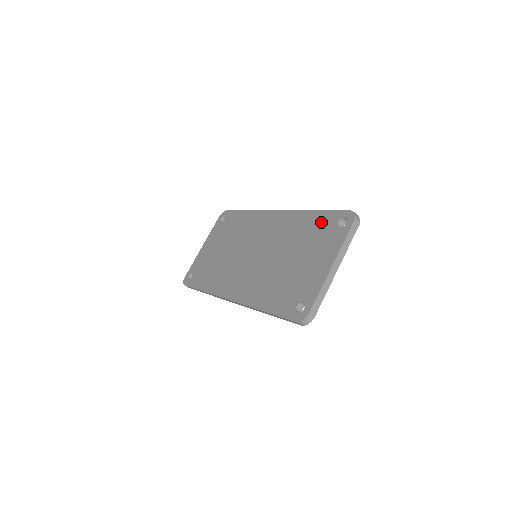
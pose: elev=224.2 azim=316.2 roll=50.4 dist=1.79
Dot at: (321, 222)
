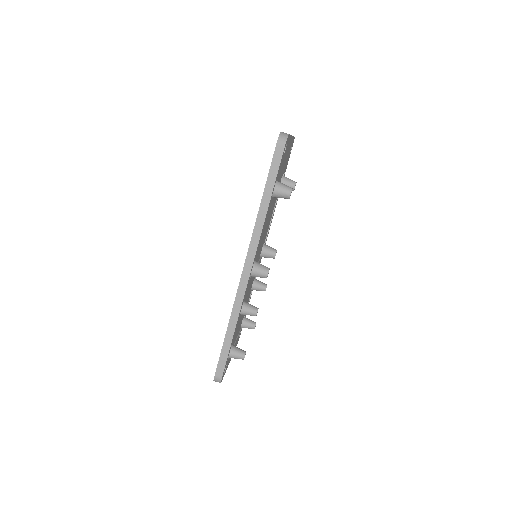
Dot at: occluded
